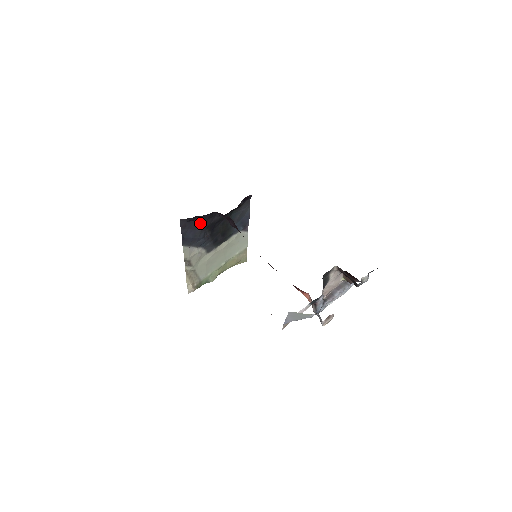
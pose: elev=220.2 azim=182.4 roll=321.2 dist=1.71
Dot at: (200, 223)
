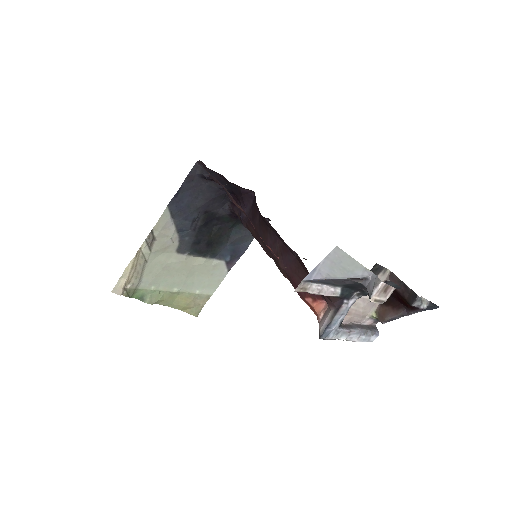
Dot at: (206, 195)
